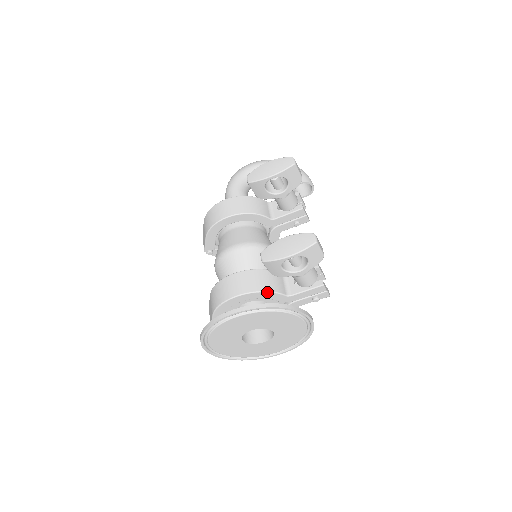
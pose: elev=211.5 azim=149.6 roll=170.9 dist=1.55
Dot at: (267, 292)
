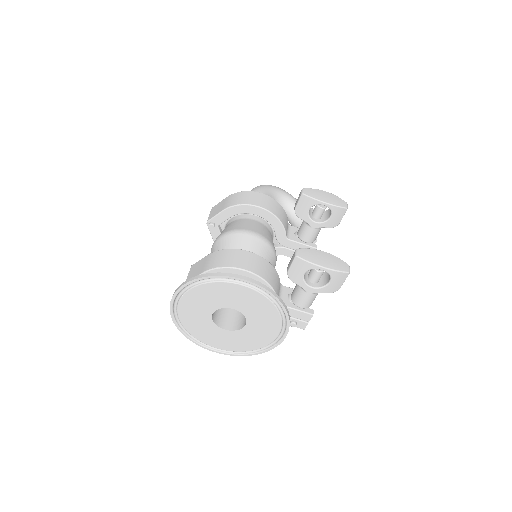
Dot at: (270, 286)
